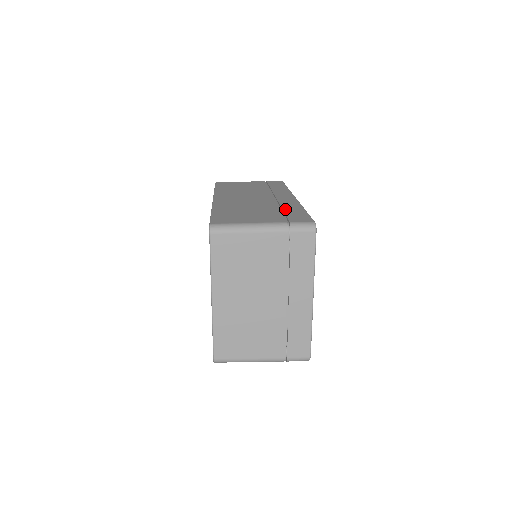
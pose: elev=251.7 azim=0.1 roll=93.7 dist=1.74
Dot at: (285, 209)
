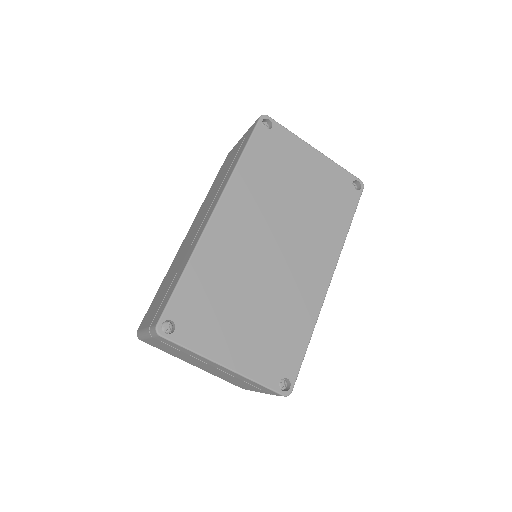
Dot at: (176, 275)
